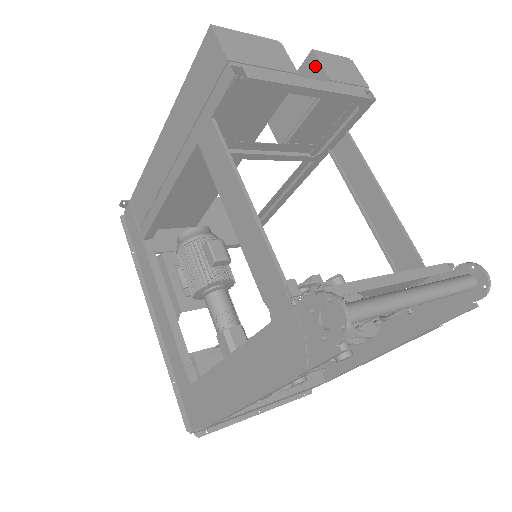
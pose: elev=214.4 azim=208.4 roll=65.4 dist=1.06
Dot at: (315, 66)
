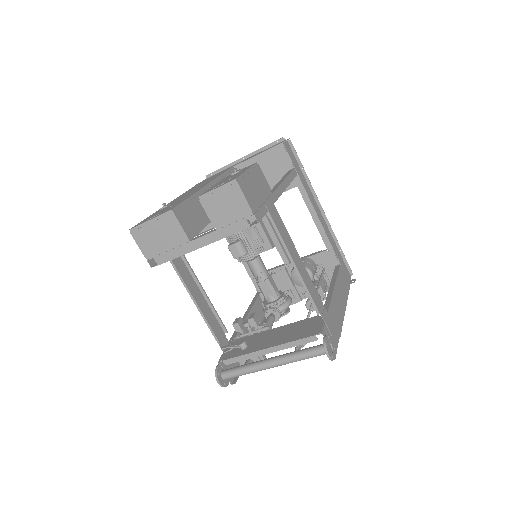
Dot at: (206, 208)
